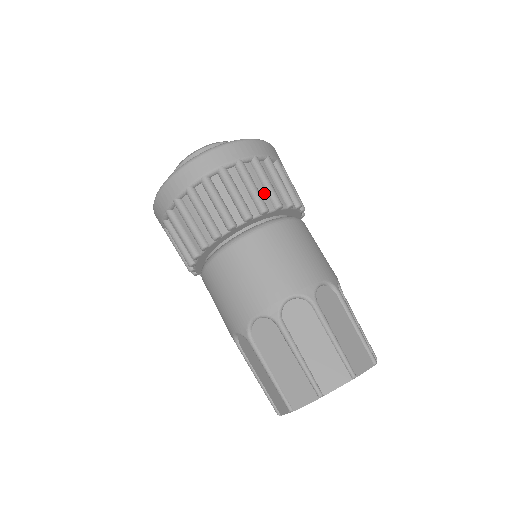
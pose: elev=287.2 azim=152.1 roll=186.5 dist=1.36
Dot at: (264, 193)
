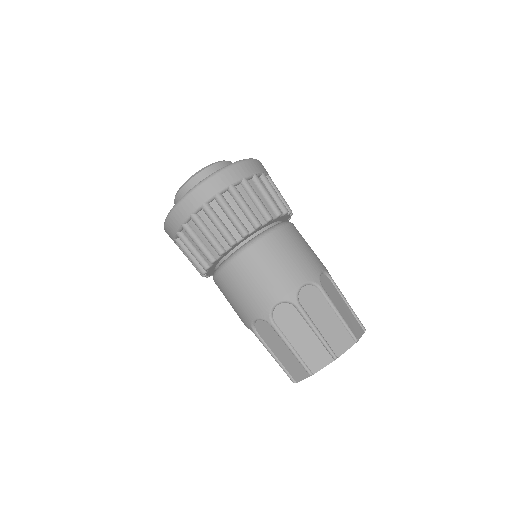
Dot at: (243, 217)
